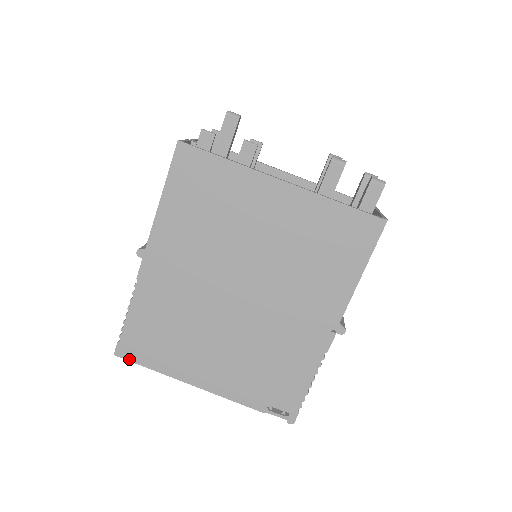
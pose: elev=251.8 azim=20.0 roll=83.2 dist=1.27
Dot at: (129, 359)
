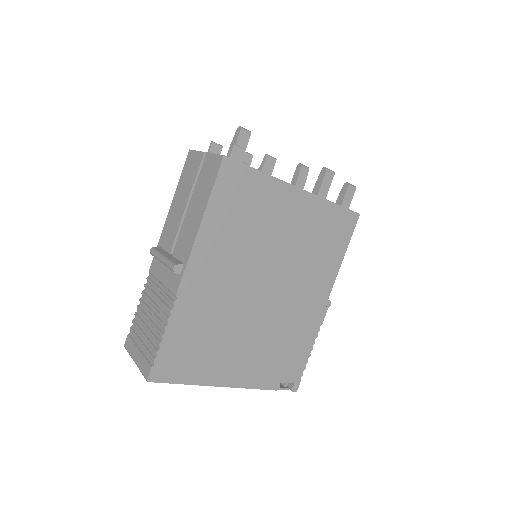
Dot at: (163, 381)
